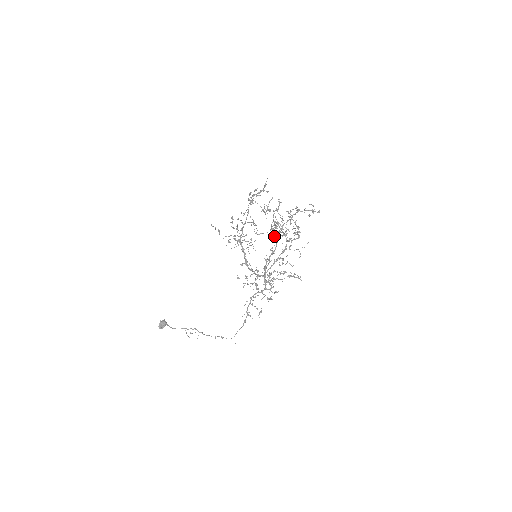
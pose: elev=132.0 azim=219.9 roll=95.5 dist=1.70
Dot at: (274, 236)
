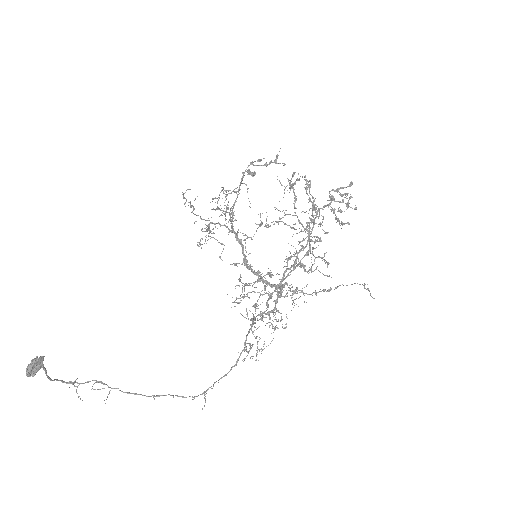
Dot at: (313, 220)
